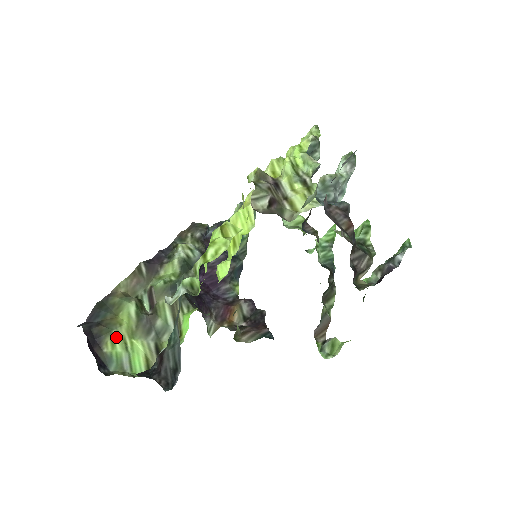
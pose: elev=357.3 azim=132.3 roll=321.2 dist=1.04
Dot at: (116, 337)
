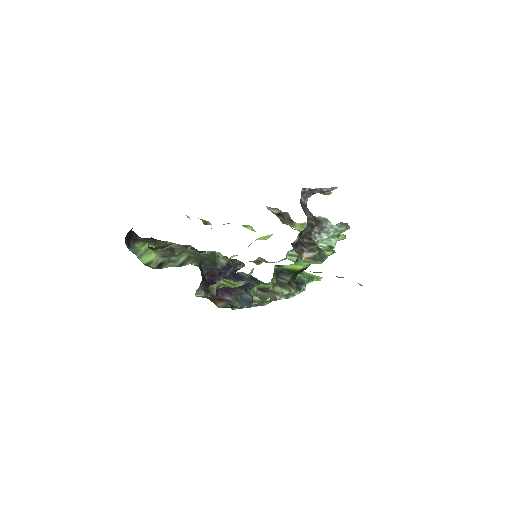
Dot at: (147, 245)
